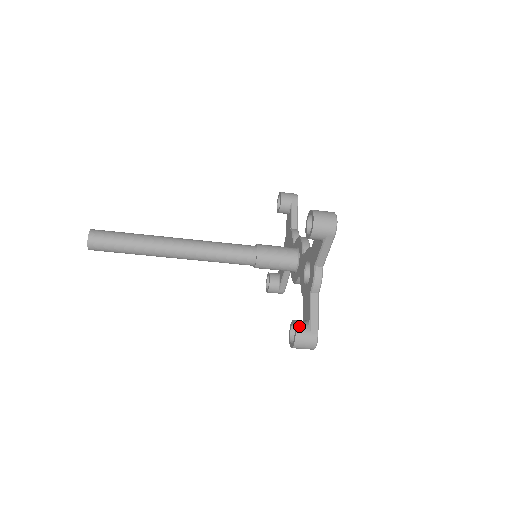
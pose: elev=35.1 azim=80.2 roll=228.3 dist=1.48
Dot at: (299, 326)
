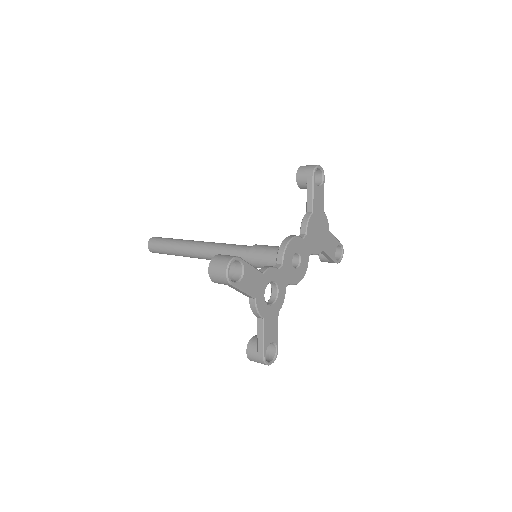
Dot at: (250, 346)
